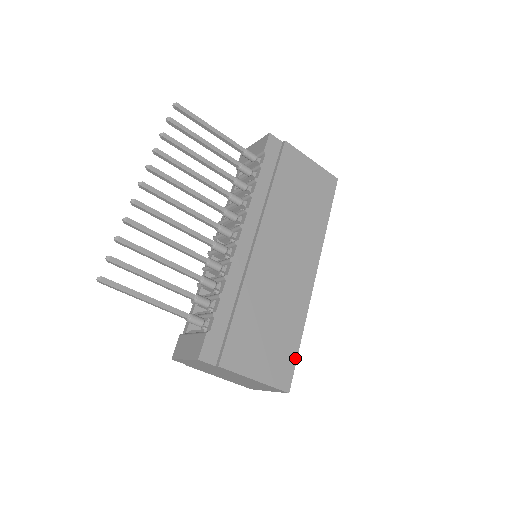
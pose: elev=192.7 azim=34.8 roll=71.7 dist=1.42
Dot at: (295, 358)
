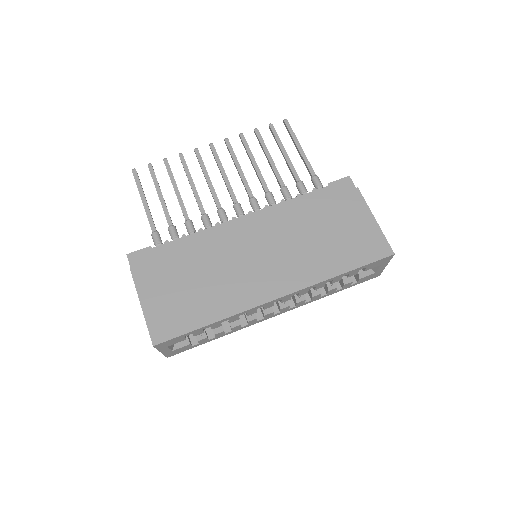
Dot at: (187, 331)
